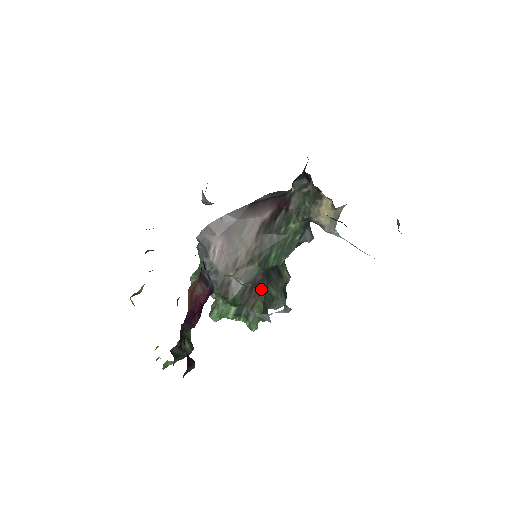
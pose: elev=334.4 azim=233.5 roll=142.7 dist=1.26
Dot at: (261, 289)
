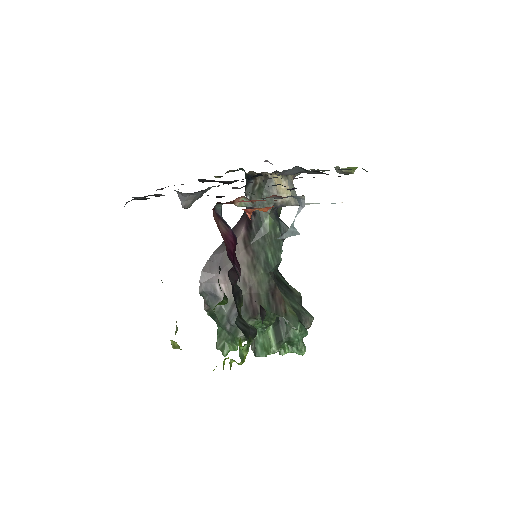
Dot at: (281, 294)
